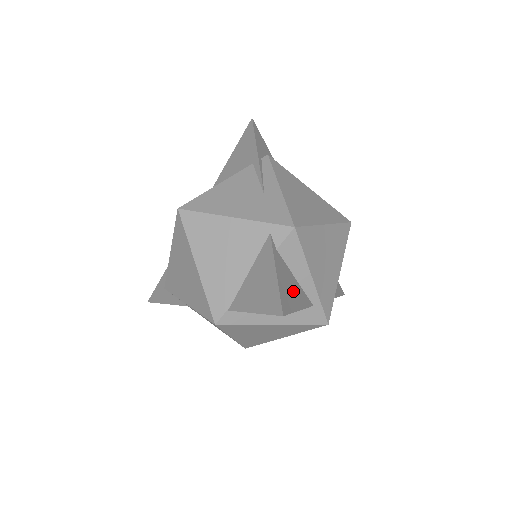
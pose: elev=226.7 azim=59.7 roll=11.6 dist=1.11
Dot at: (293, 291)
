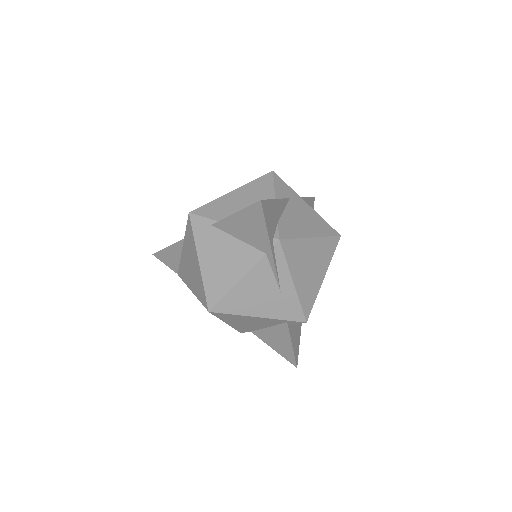
Dot at: (298, 329)
